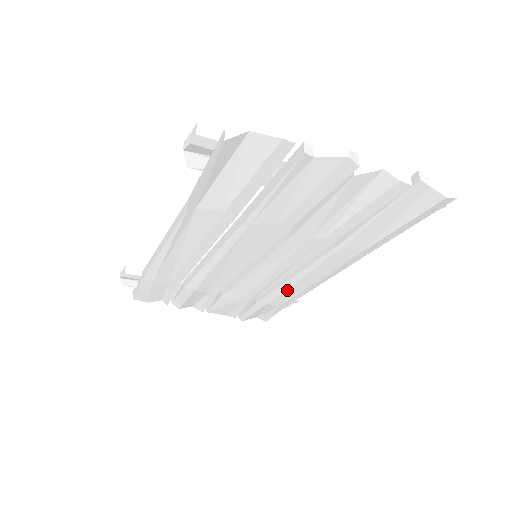
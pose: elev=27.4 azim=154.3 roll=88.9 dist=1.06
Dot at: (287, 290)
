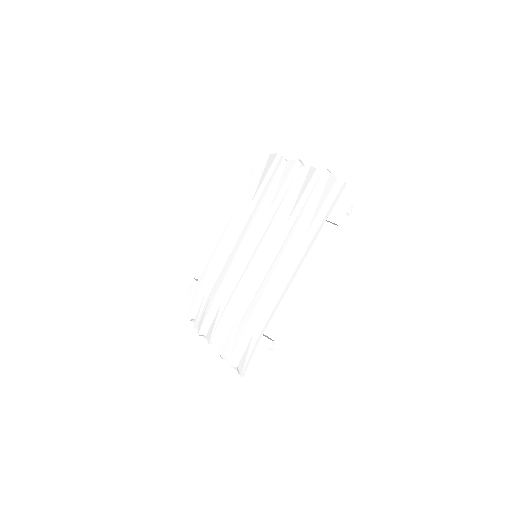
Dot at: (263, 296)
